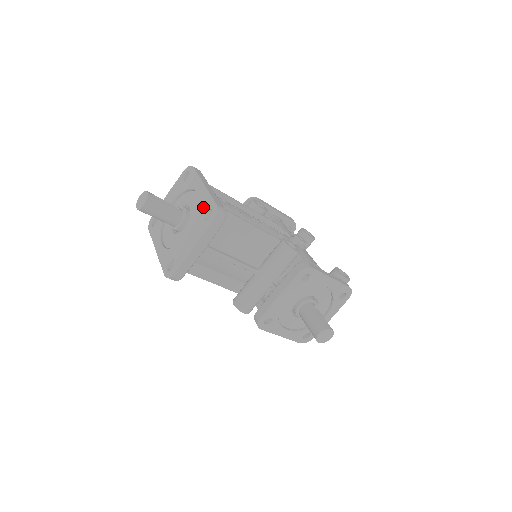
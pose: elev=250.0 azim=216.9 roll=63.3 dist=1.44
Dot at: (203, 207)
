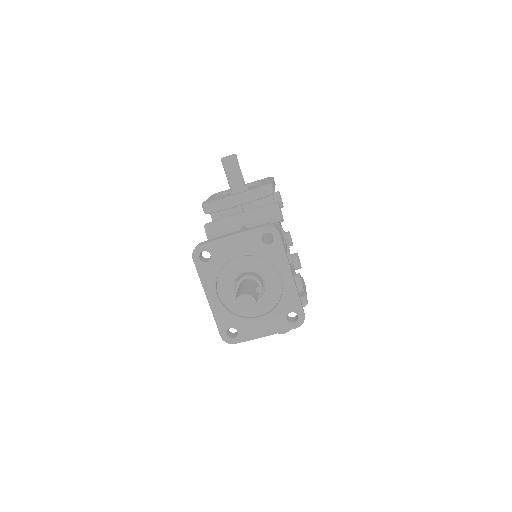
Dot at: (288, 305)
